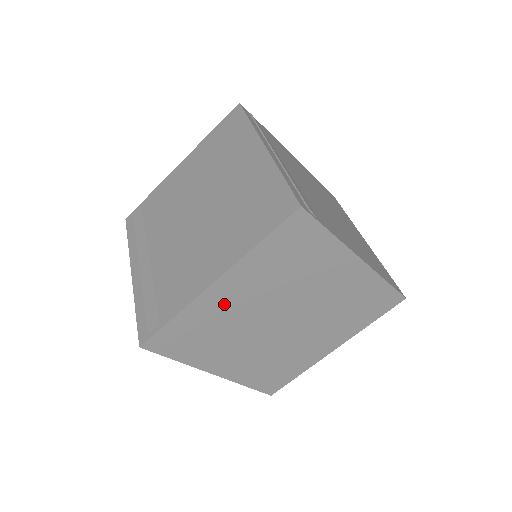
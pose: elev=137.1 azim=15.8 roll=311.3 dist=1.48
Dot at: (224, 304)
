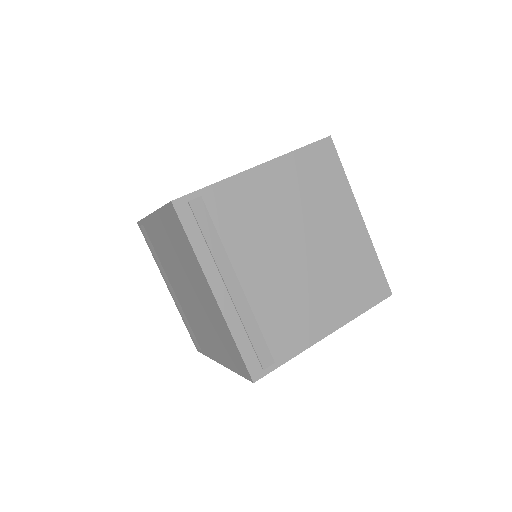
Dot at: occluded
